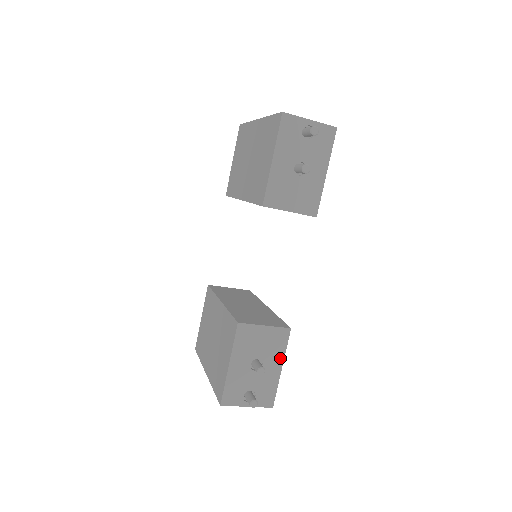
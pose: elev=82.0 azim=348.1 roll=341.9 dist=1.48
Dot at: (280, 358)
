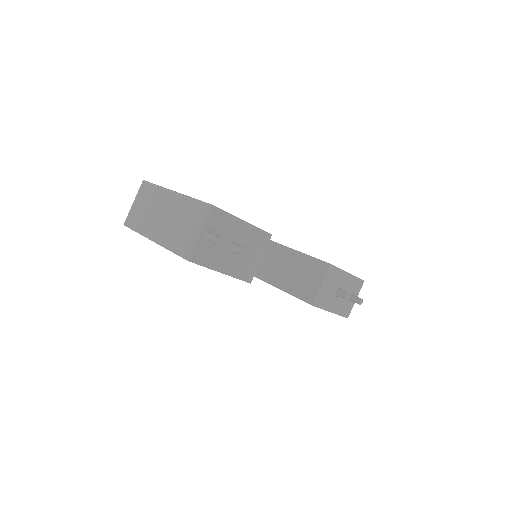
Dot at: (342, 274)
